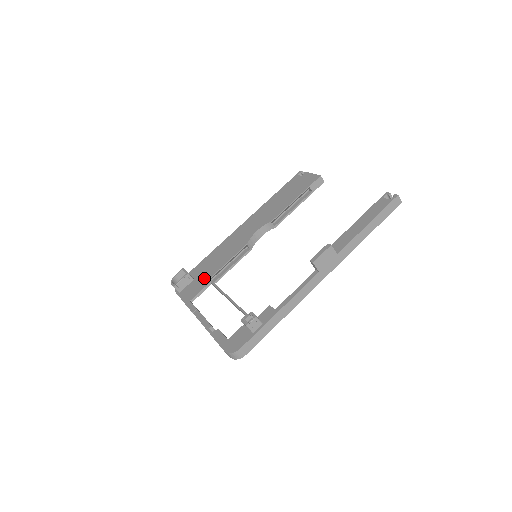
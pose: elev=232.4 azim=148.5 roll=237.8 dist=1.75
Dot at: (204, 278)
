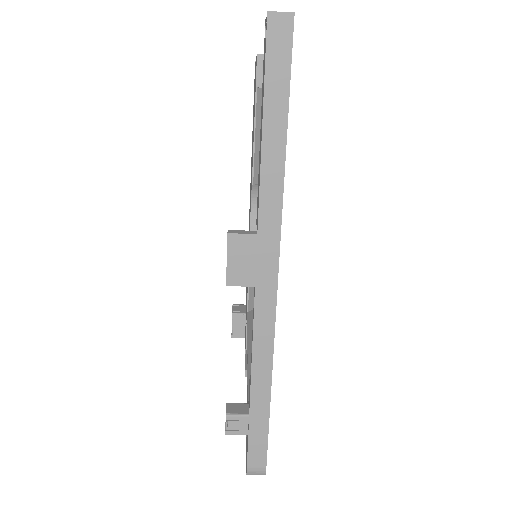
Dot at: (246, 311)
